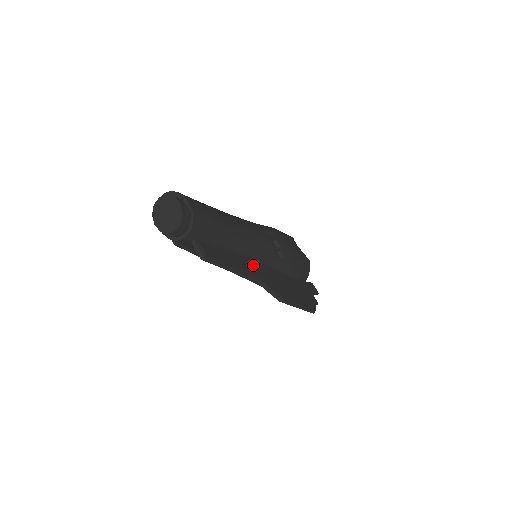
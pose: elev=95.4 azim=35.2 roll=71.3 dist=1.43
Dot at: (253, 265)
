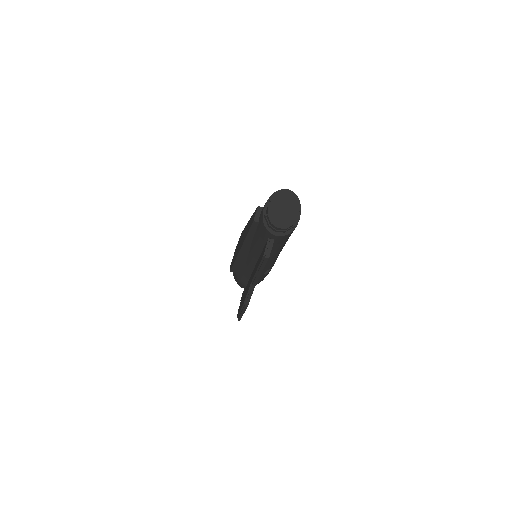
Dot at: occluded
